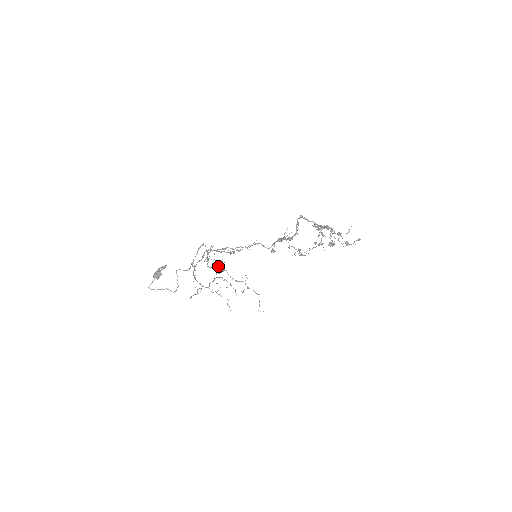
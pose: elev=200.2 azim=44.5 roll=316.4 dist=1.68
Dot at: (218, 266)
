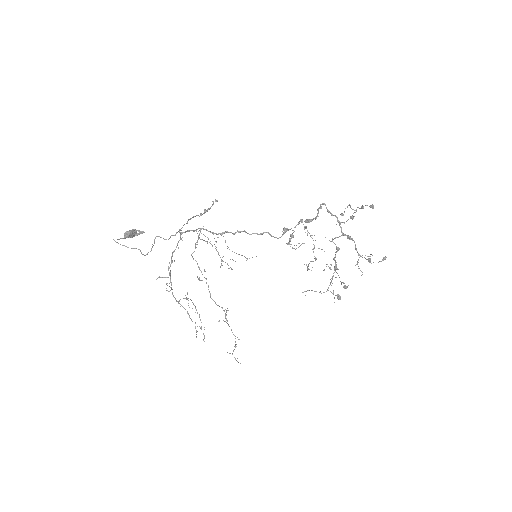
Dot at: occluded
